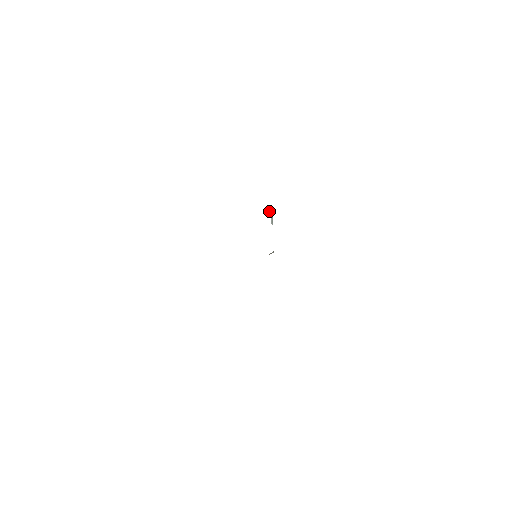
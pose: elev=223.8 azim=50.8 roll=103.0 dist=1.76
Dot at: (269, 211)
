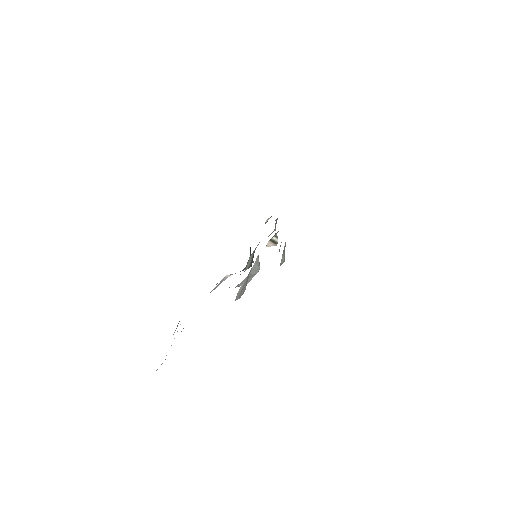
Dot at: (275, 220)
